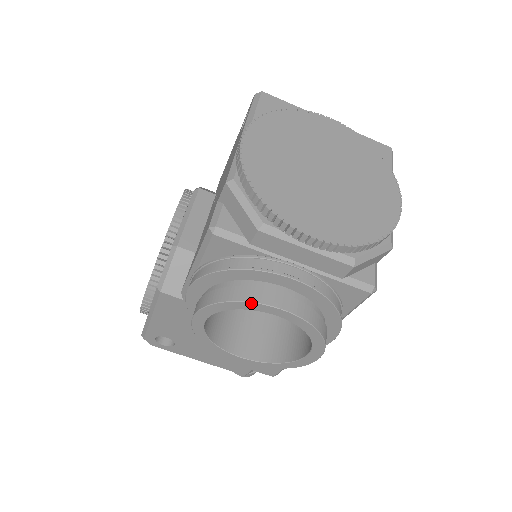
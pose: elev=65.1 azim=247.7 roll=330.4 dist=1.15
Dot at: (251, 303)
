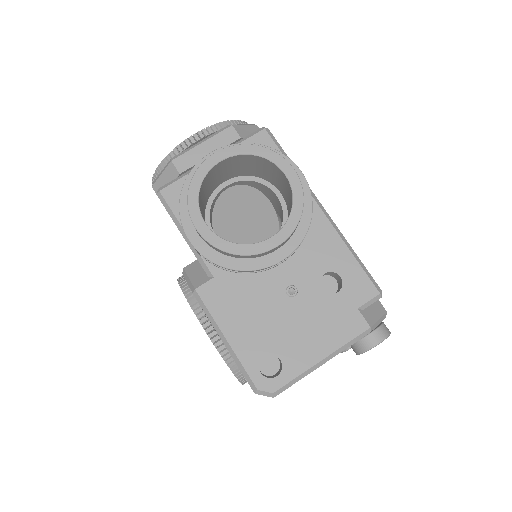
Dot at: (198, 169)
